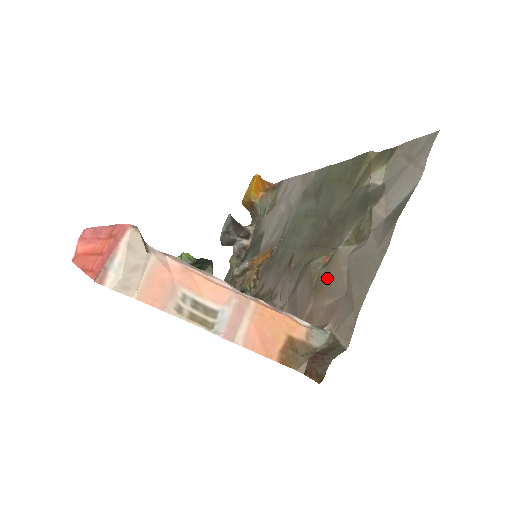
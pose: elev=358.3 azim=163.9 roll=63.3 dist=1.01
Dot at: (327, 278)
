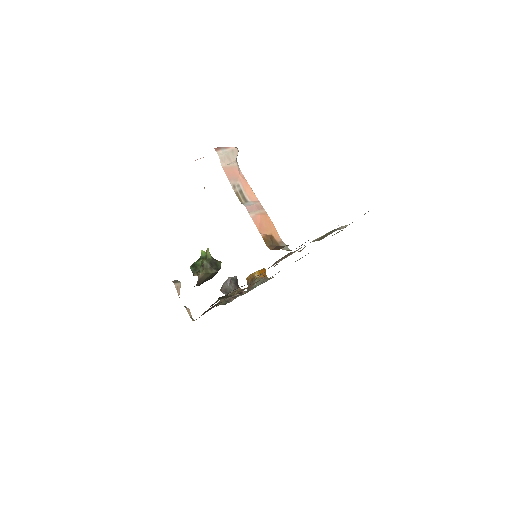
Dot at: occluded
